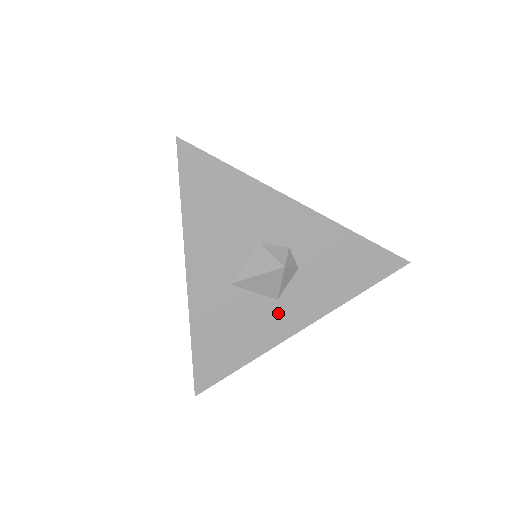
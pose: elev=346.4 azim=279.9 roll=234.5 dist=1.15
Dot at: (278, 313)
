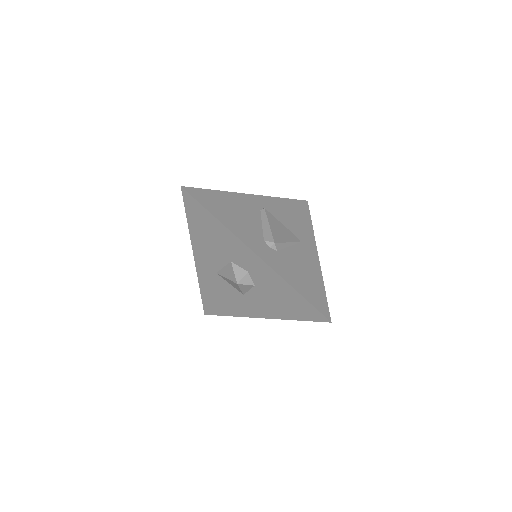
Dot at: (244, 302)
